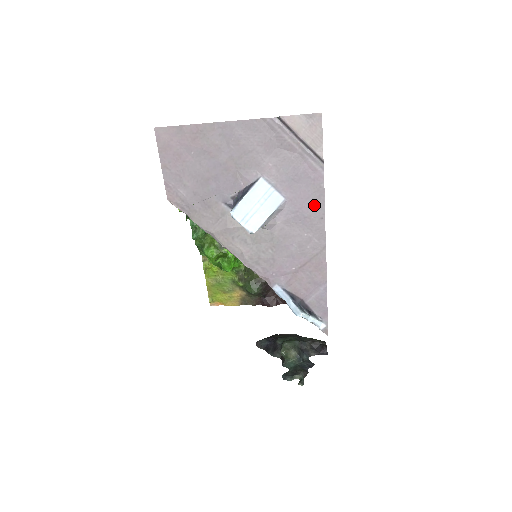
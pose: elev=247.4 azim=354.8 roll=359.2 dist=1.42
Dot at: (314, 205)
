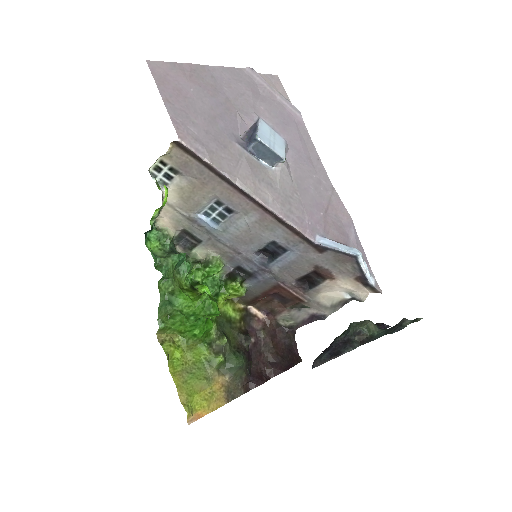
Dot at: (307, 147)
